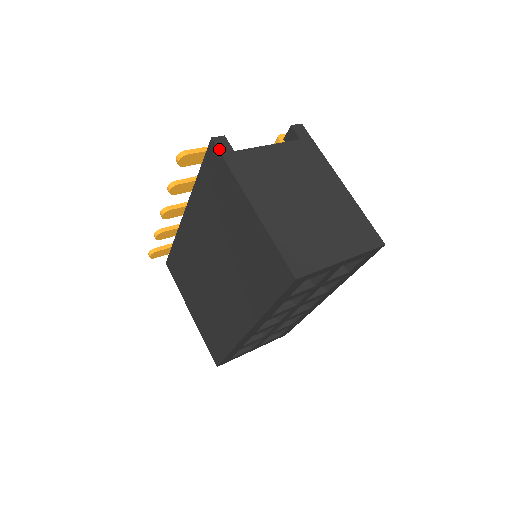
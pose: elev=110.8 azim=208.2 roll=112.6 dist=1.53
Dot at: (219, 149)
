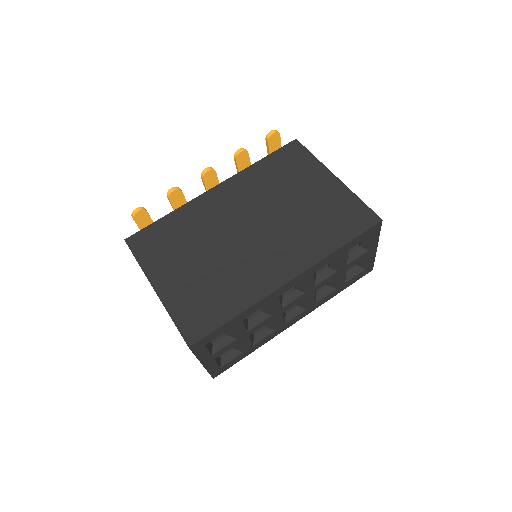
Dot at: (303, 146)
